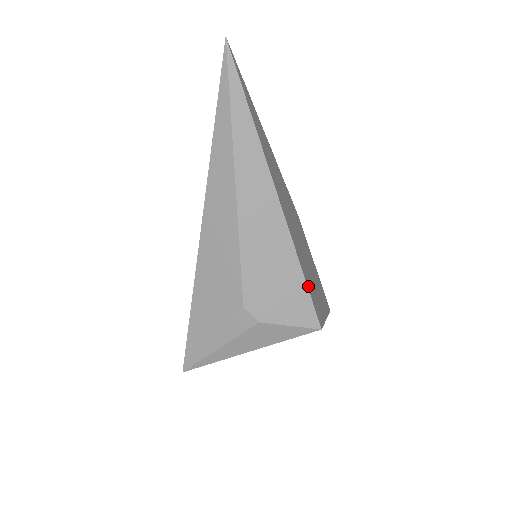
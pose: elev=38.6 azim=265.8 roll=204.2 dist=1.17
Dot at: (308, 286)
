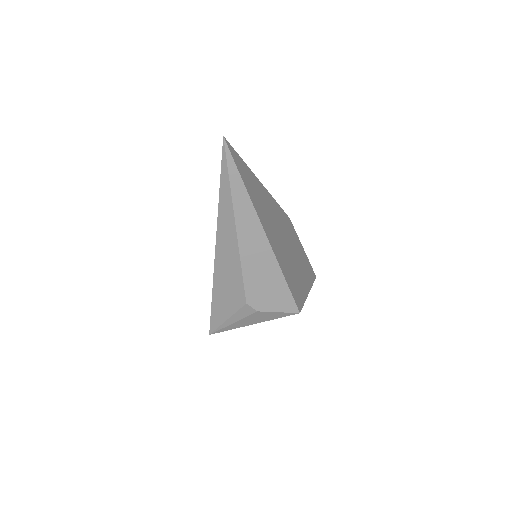
Dot at: (290, 286)
